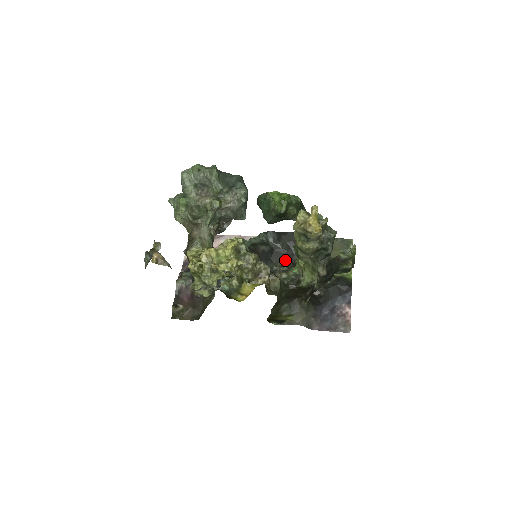
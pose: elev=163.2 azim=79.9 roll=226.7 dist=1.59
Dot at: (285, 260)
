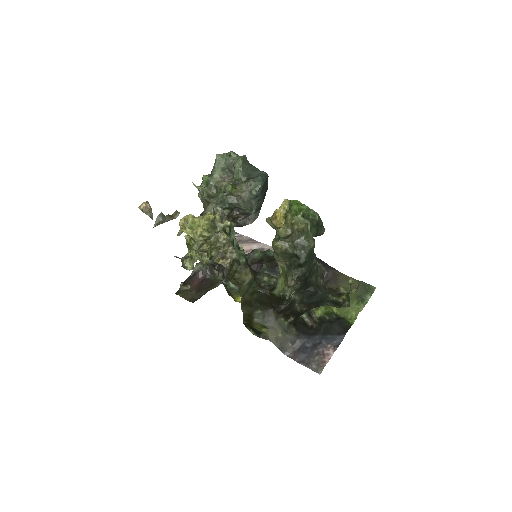
Dot at: occluded
